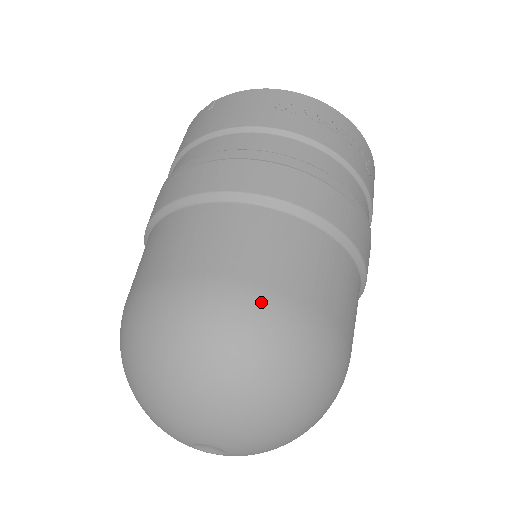
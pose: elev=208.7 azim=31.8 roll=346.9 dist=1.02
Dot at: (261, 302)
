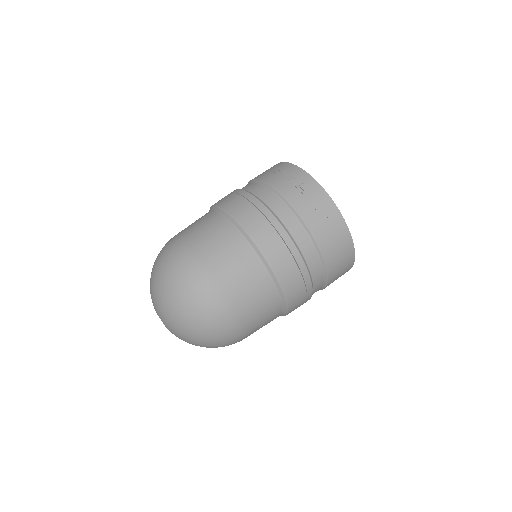
Dot at: (182, 249)
